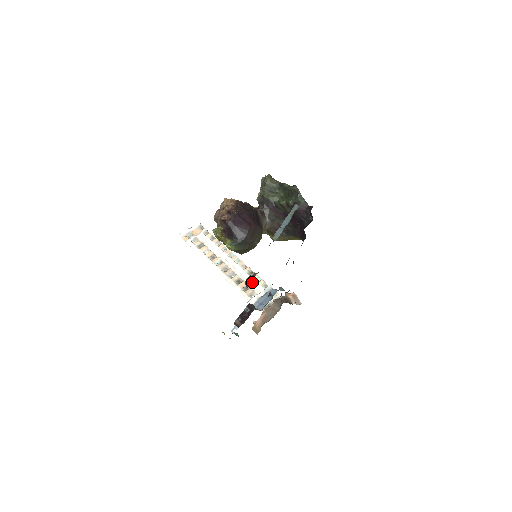
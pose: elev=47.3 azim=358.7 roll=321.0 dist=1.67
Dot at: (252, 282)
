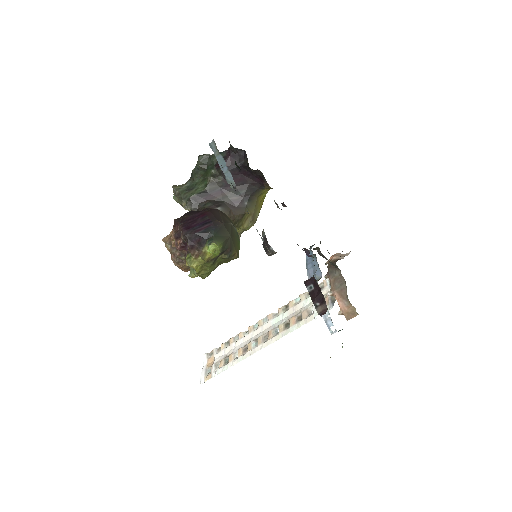
Dot at: (296, 309)
